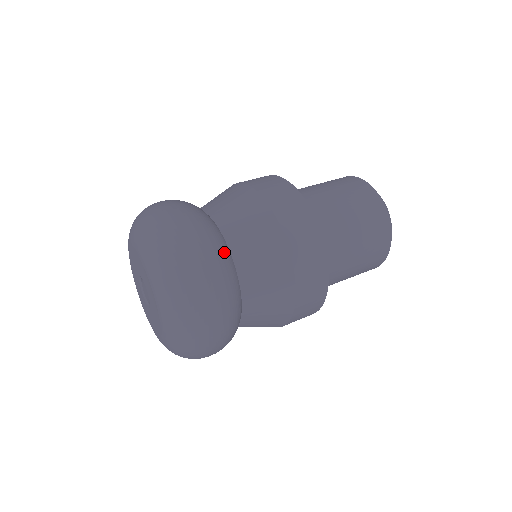
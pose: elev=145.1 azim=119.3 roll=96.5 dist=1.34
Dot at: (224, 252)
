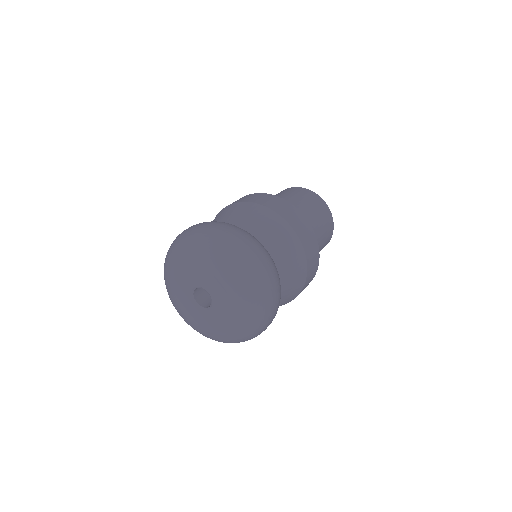
Dot at: occluded
